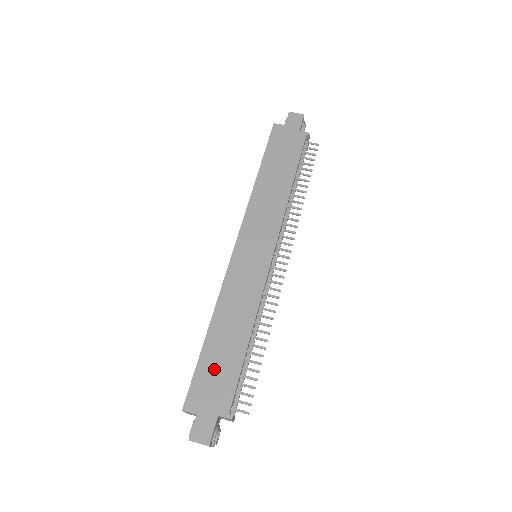
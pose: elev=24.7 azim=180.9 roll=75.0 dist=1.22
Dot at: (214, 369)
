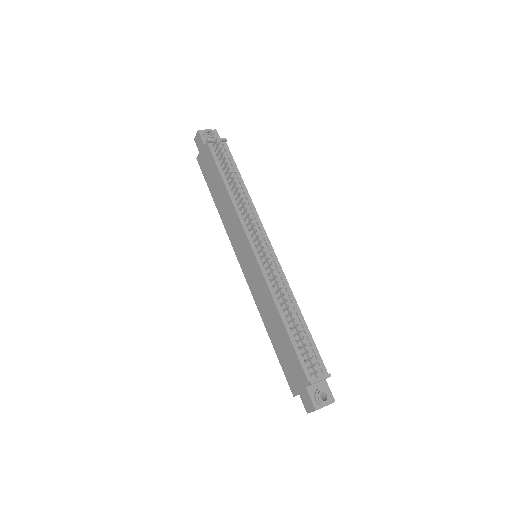
Dot at: (285, 358)
